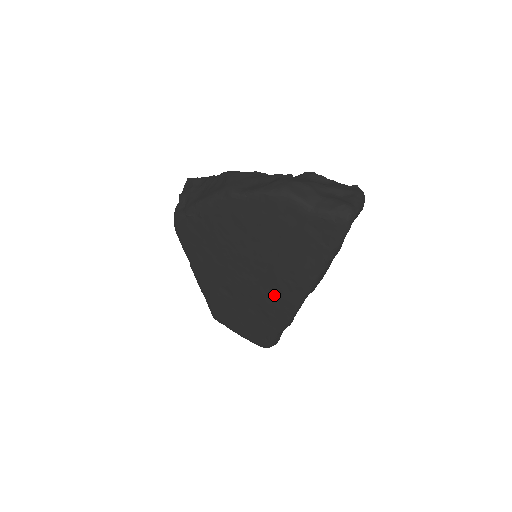
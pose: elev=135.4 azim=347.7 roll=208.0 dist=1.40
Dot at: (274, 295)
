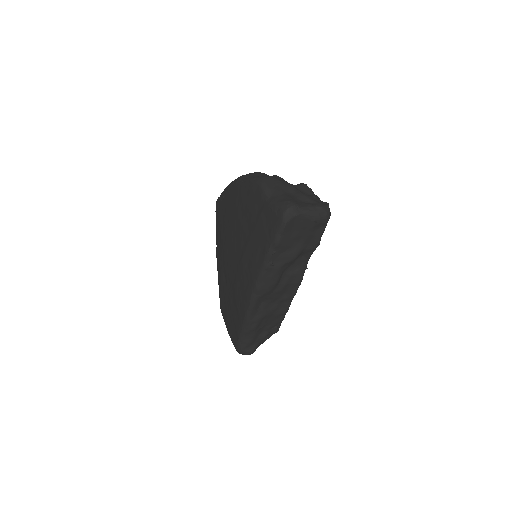
Dot at: (241, 286)
